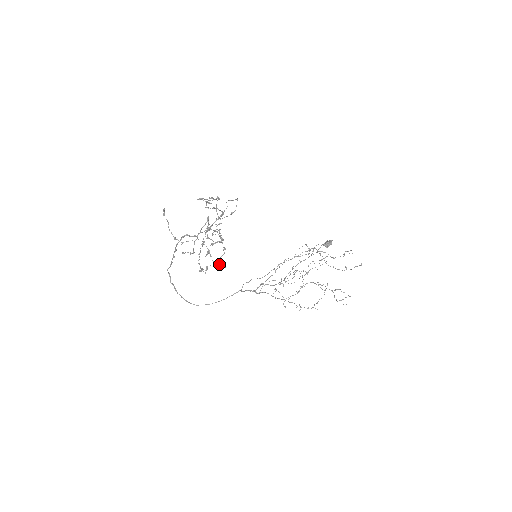
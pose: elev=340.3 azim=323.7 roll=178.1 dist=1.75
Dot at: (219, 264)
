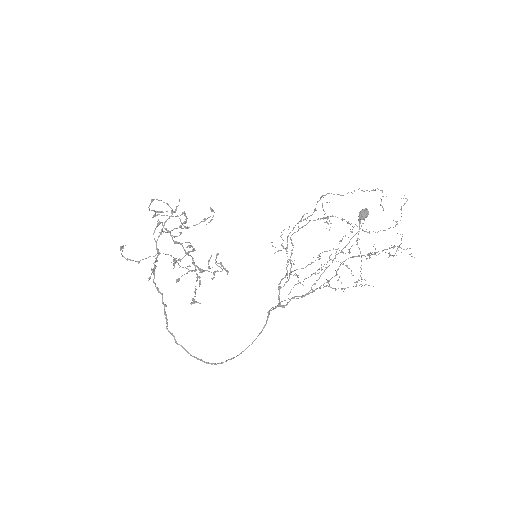
Dot at: (193, 270)
